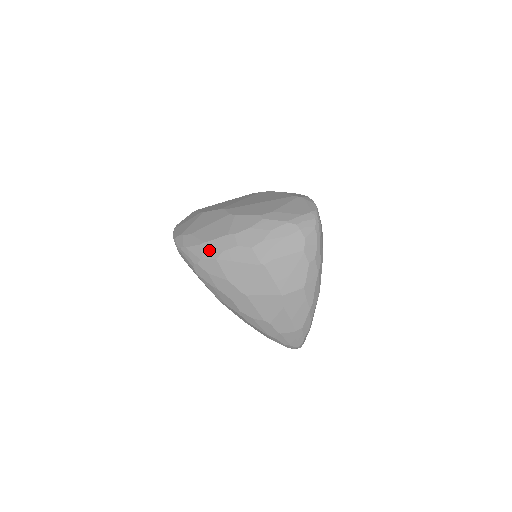
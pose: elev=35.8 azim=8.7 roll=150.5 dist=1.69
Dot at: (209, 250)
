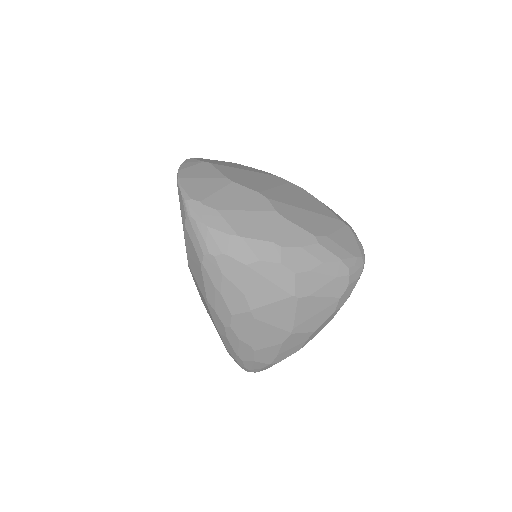
Dot at: (241, 249)
